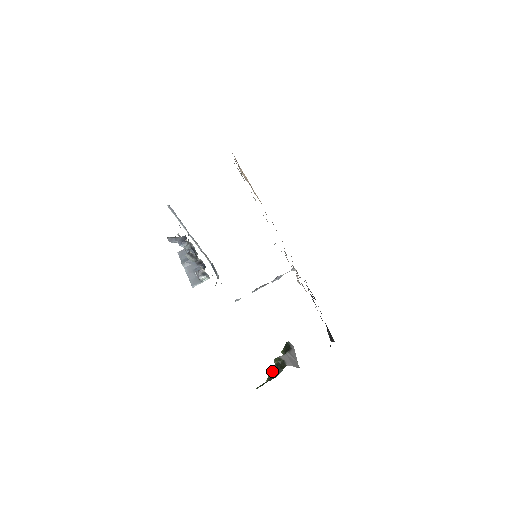
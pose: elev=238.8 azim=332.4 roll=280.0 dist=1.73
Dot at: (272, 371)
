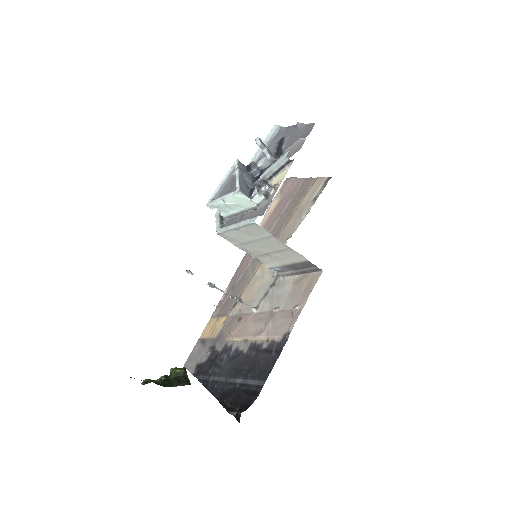
Dot at: (152, 380)
